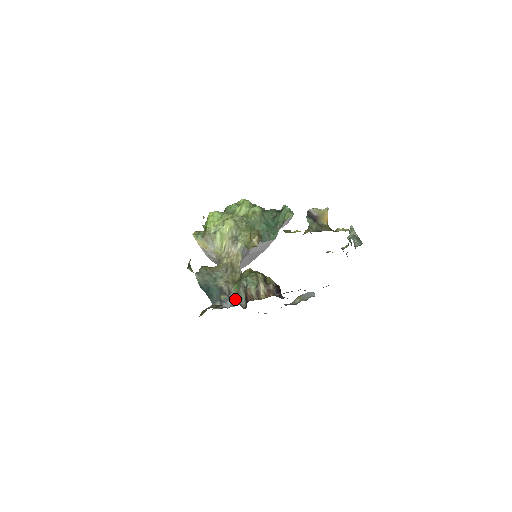
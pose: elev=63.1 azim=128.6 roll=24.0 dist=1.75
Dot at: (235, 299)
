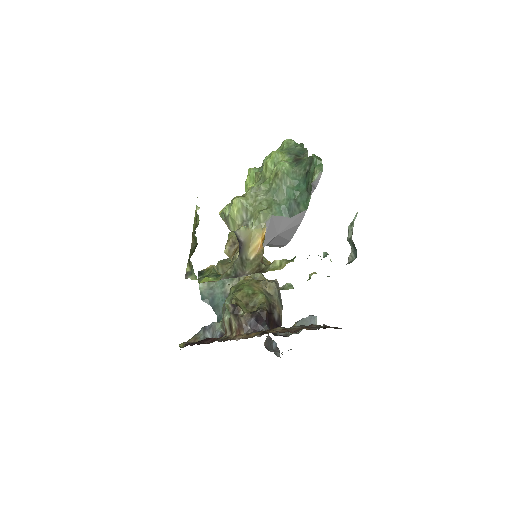
Dot at: (218, 326)
